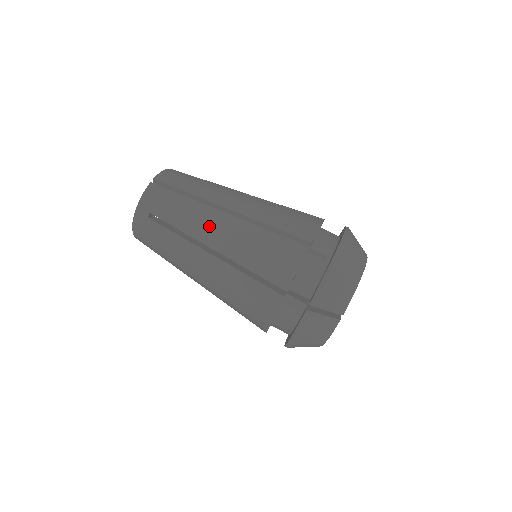
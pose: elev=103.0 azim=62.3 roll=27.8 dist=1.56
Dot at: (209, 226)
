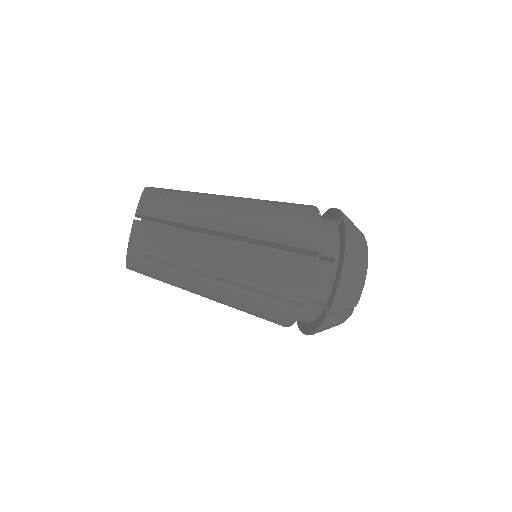
Dot at: (214, 257)
